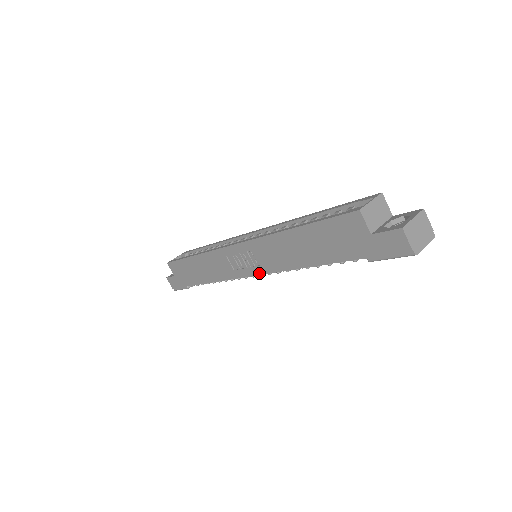
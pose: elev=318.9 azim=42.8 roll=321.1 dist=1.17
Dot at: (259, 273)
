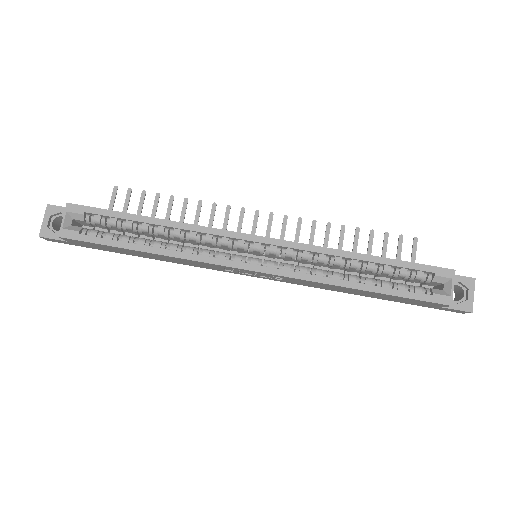
Dot at: (270, 279)
